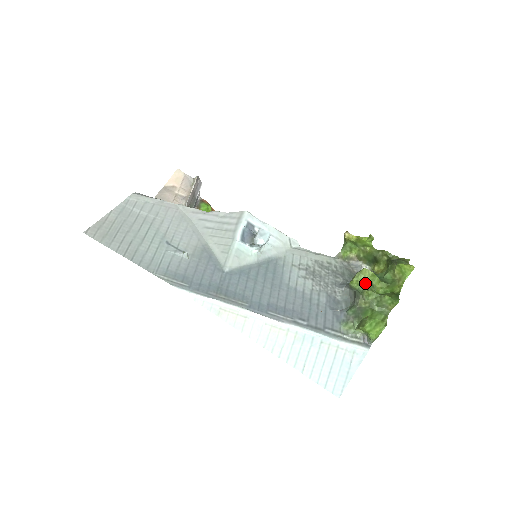
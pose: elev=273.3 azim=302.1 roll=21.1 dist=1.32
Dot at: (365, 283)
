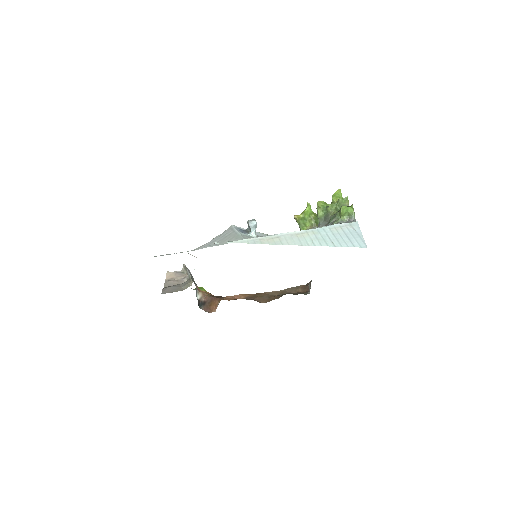
Dot at: (325, 208)
